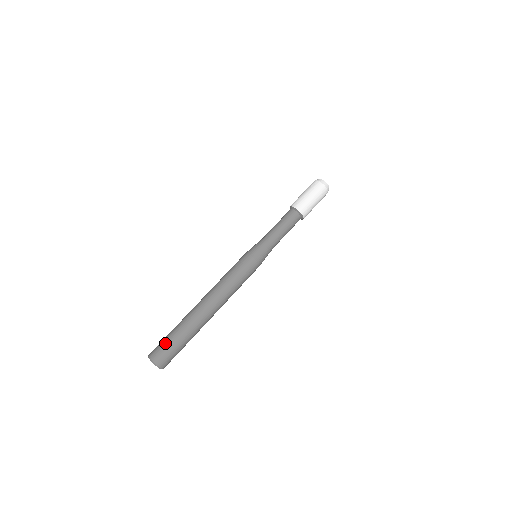
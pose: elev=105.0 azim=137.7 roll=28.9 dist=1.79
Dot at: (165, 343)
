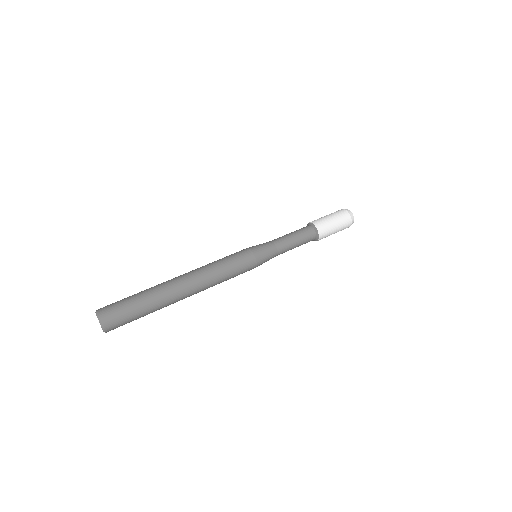
Dot at: occluded
